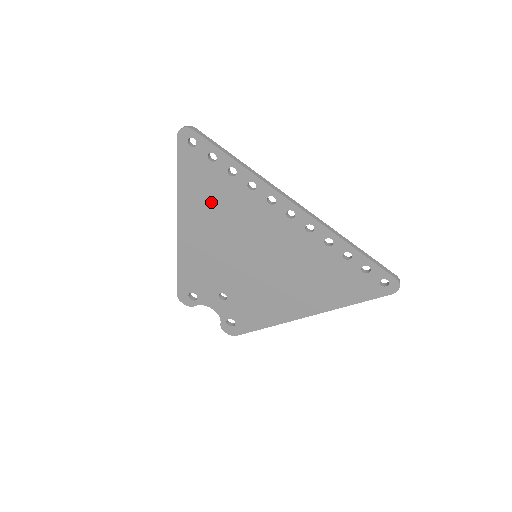
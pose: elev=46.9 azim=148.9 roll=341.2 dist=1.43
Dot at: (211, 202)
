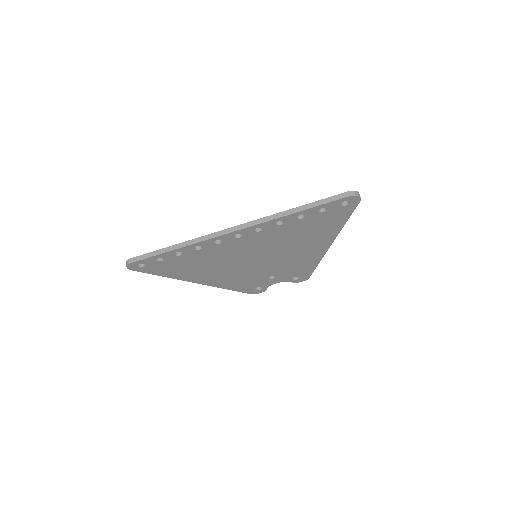
Dot at: (194, 267)
